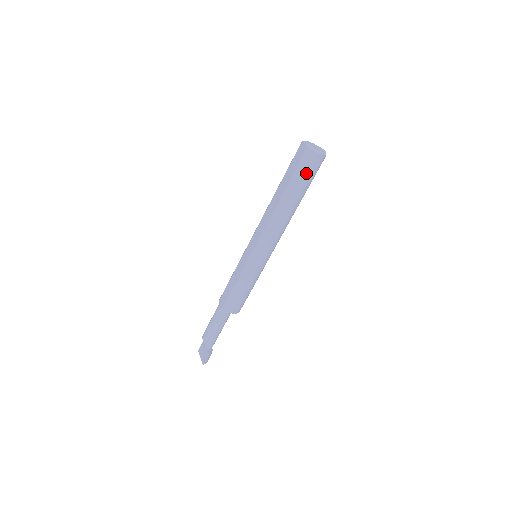
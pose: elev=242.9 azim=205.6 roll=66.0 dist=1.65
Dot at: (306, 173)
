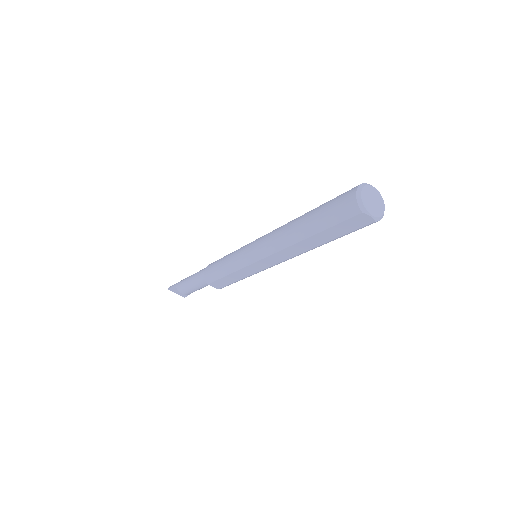
Dot at: occluded
